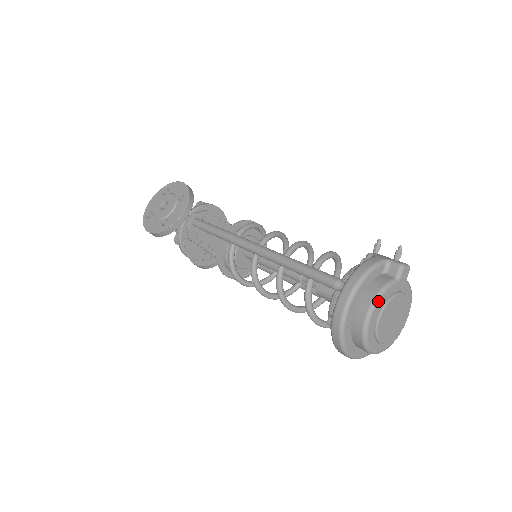
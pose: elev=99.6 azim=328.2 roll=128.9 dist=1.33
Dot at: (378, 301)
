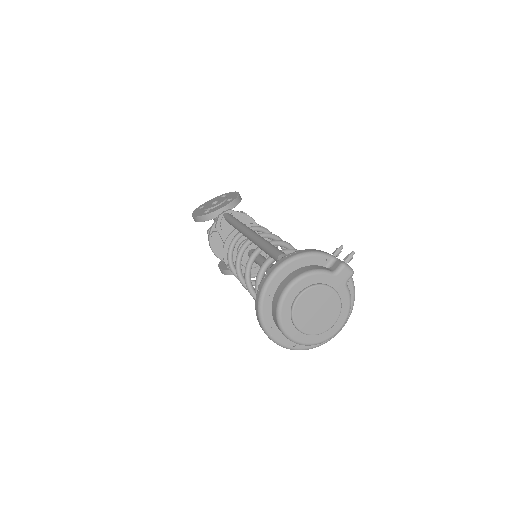
Dot at: (304, 277)
